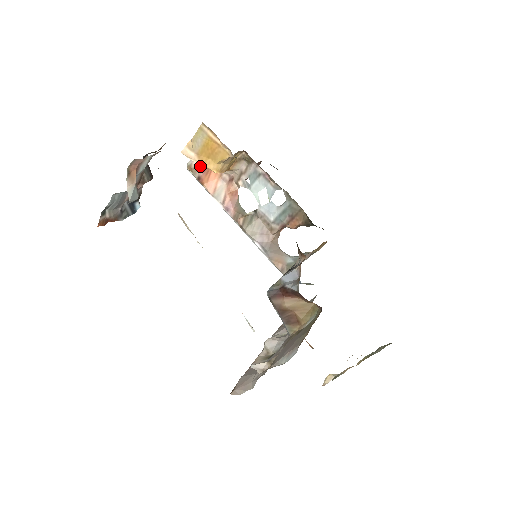
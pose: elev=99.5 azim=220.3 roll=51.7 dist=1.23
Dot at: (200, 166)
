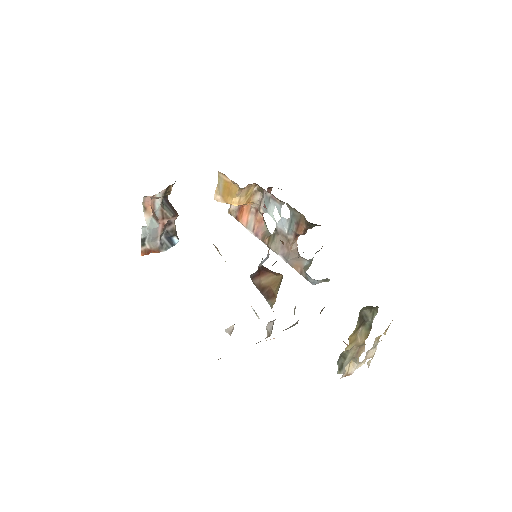
Dot at: (236, 208)
